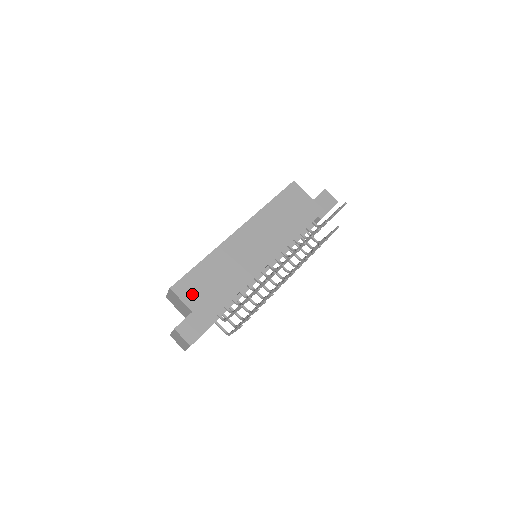
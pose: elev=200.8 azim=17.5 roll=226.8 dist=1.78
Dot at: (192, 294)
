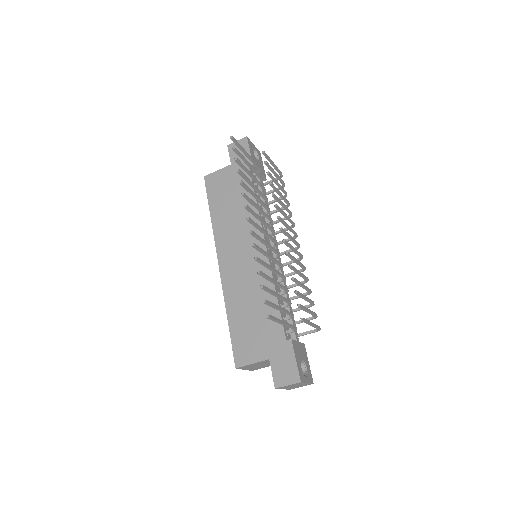
Dot at: (253, 349)
